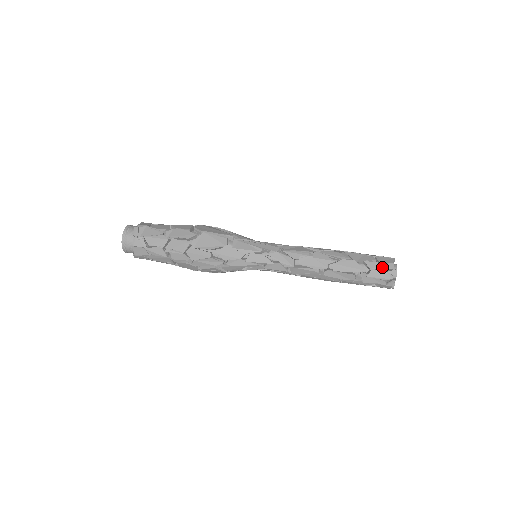
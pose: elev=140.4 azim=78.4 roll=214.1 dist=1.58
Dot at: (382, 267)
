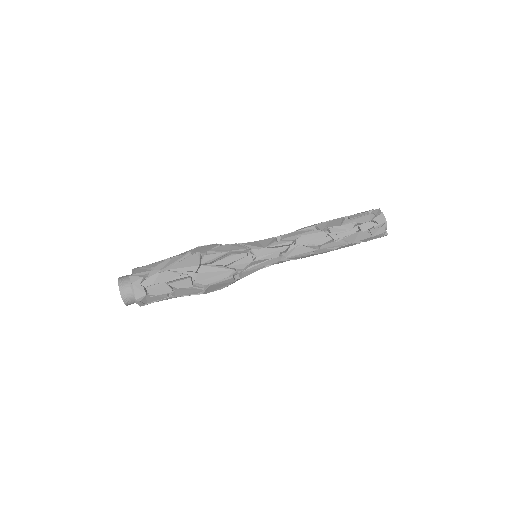
Dot at: (375, 238)
